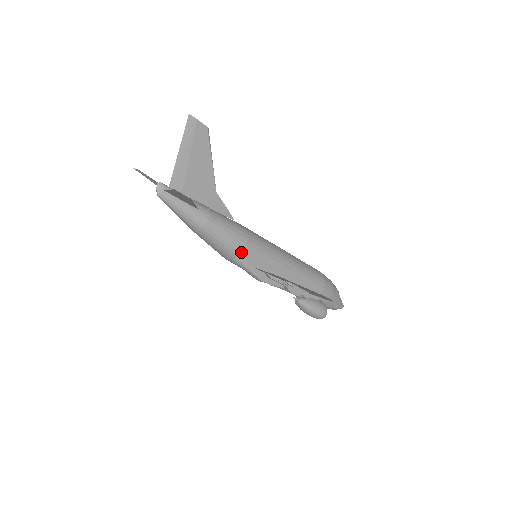
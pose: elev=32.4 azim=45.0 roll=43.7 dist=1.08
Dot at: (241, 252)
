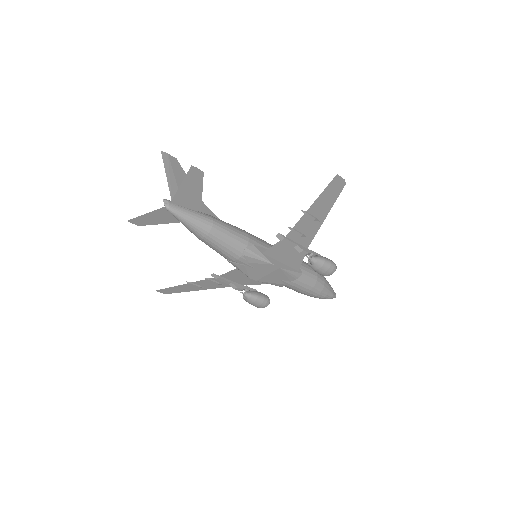
Dot at: (248, 241)
